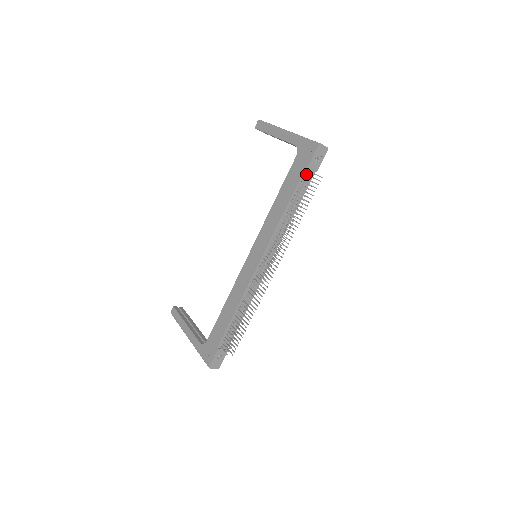
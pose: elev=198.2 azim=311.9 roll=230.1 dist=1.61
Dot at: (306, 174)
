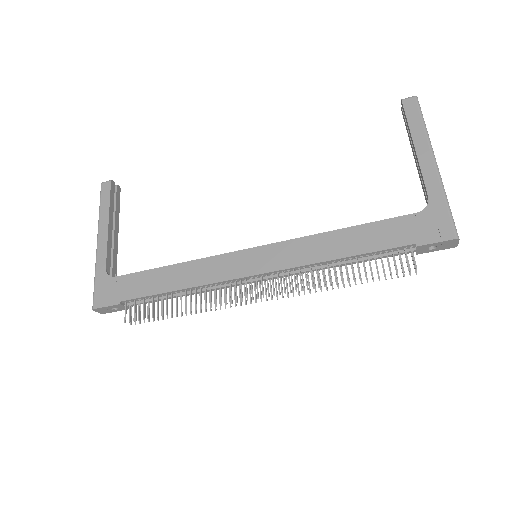
Dot at: (406, 250)
